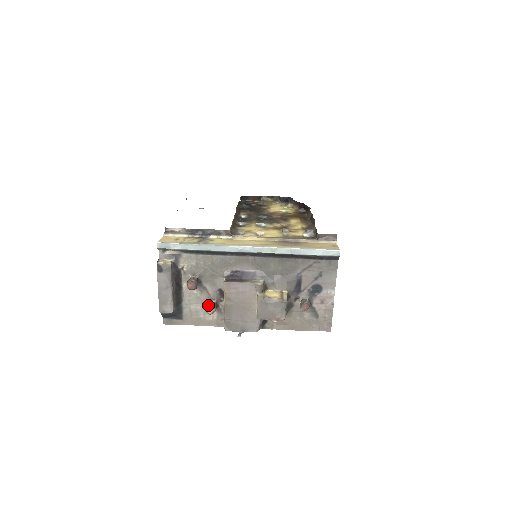
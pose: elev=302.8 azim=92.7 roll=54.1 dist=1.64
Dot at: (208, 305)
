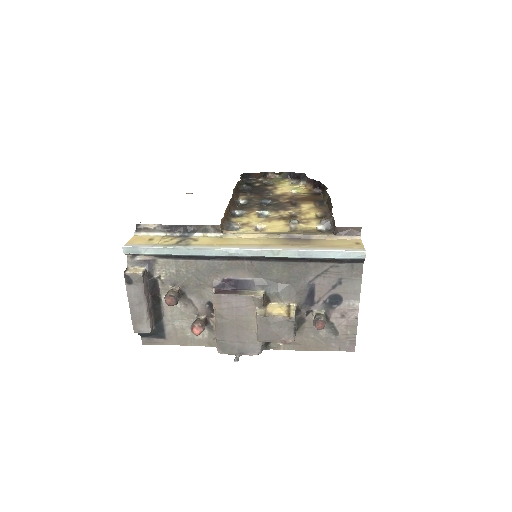
Dot at: (194, 324)
